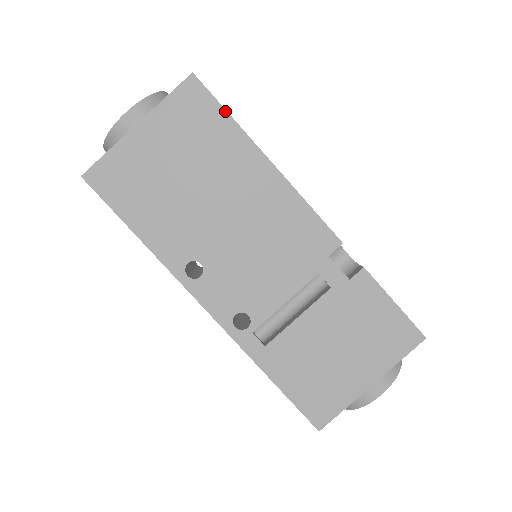
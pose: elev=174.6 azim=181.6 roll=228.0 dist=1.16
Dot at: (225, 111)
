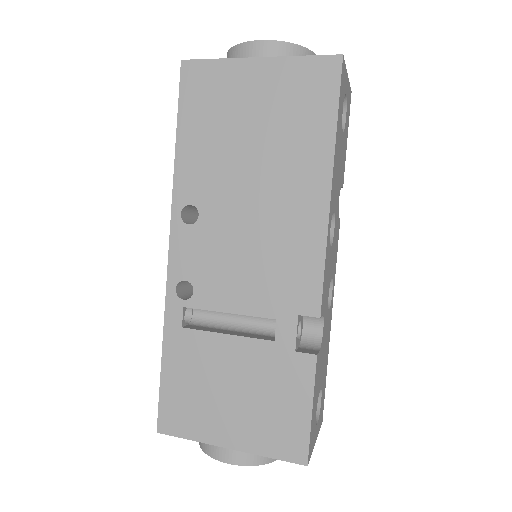
Dot at: (337, 112)
